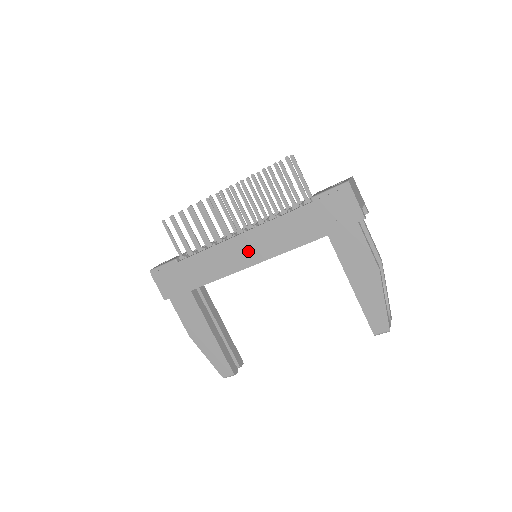
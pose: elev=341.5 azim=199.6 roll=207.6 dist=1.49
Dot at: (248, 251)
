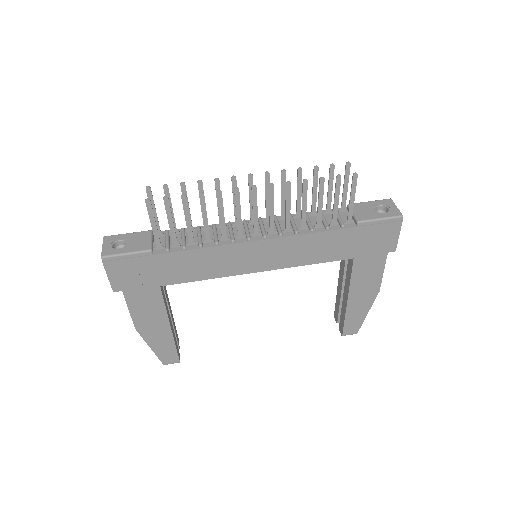
Dot at: (260, 258)
